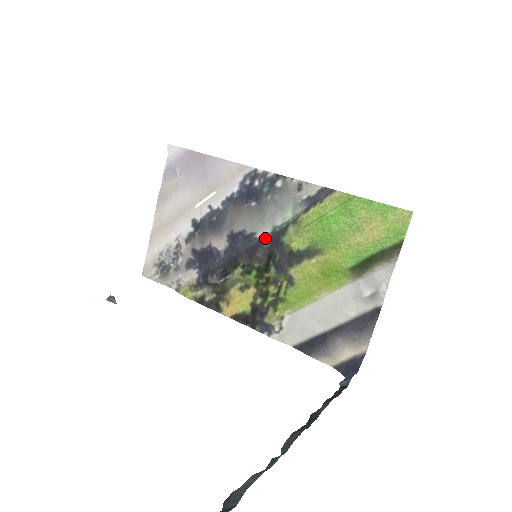
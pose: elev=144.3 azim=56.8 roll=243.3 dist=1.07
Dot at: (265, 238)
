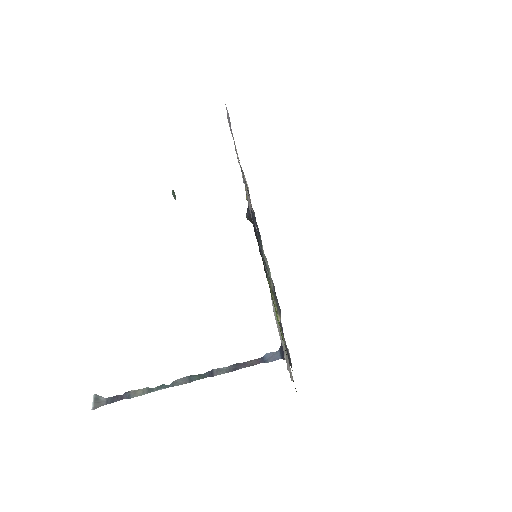
Dot at: (263, 255)
